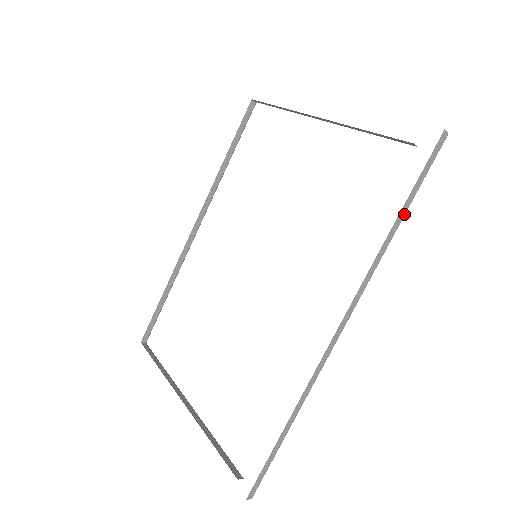
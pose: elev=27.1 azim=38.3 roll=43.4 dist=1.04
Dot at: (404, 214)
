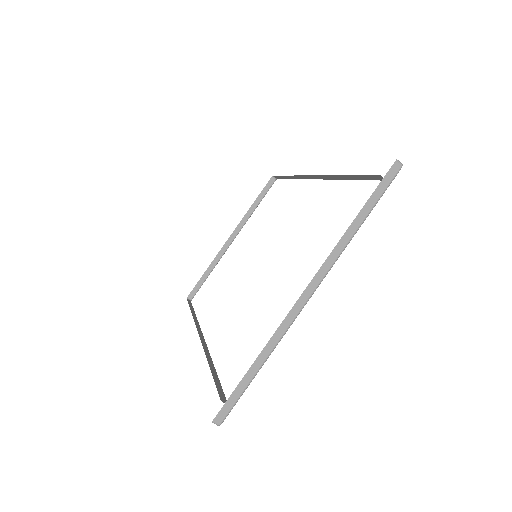
Dot at: occluded
